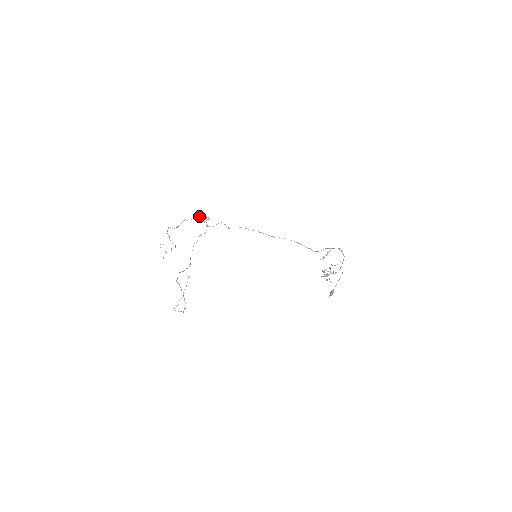
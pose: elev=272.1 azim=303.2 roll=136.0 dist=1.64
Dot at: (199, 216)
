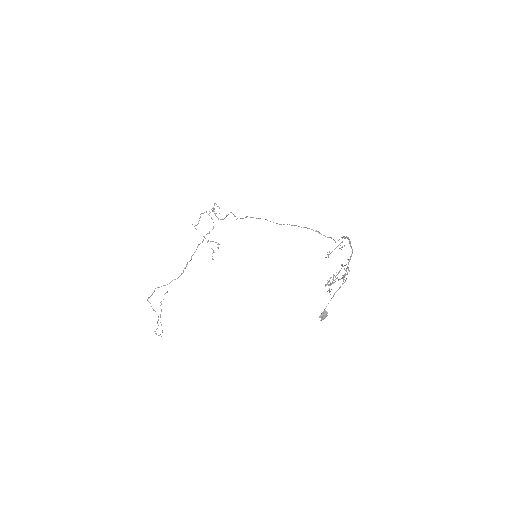
Dot at: (213, 207)
